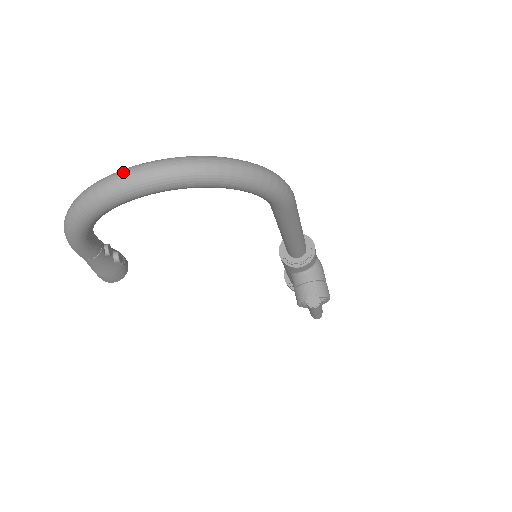
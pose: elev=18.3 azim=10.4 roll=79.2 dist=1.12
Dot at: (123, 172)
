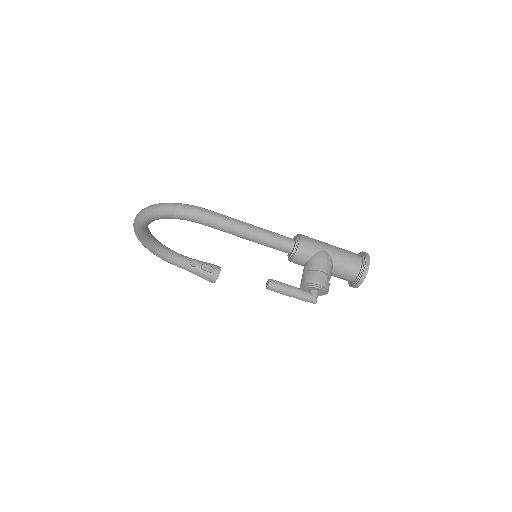
Dot at: occluded
